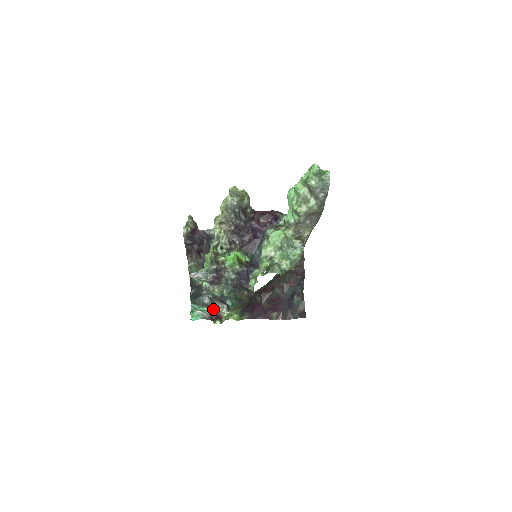
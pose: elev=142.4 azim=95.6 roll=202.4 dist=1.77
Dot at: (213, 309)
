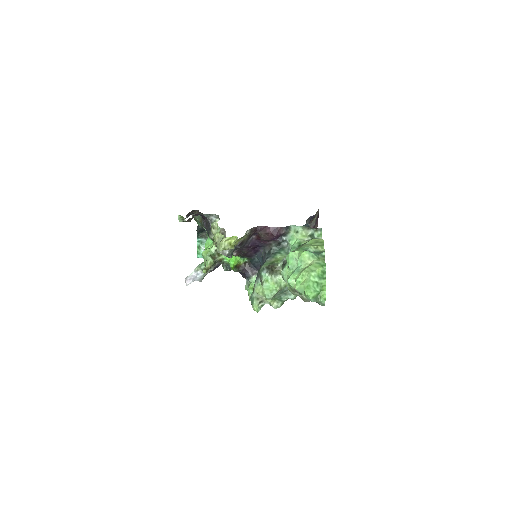
Dot at: occluded
